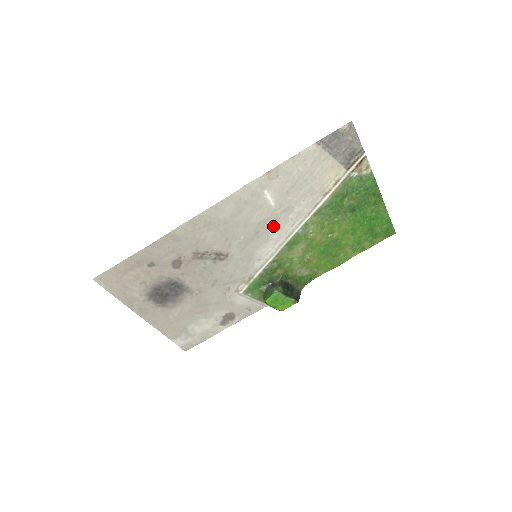
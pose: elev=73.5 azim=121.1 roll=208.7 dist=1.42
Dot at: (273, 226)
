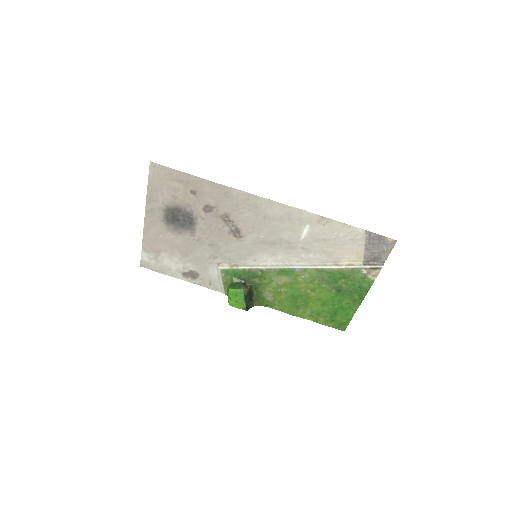
Dot at: (287, 250)
